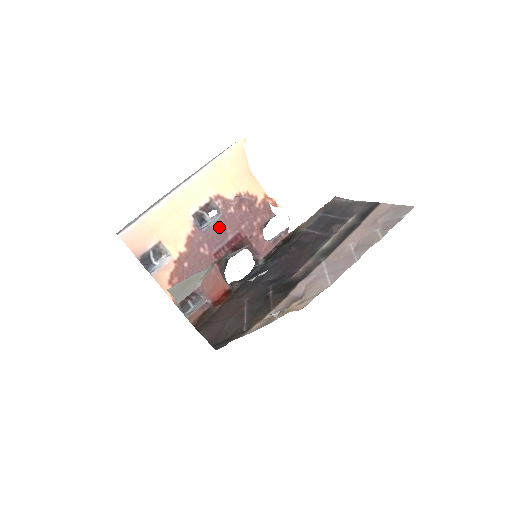
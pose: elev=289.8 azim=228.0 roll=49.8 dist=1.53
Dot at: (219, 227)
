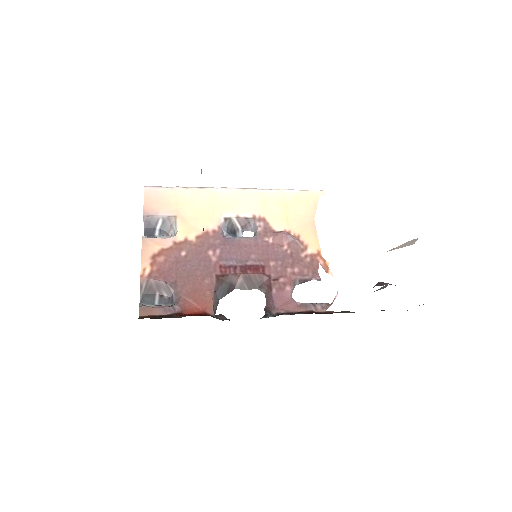
Dot at: (245, 245)
